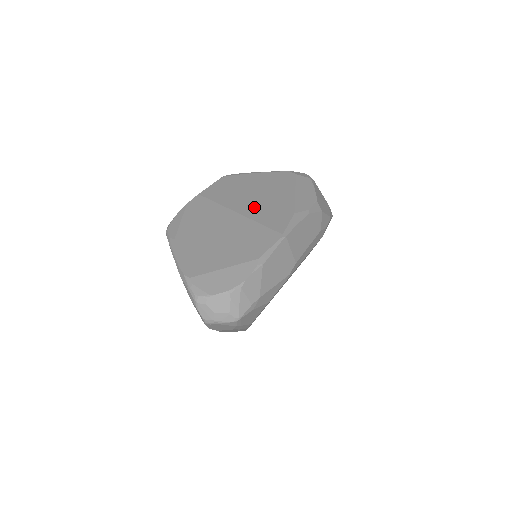
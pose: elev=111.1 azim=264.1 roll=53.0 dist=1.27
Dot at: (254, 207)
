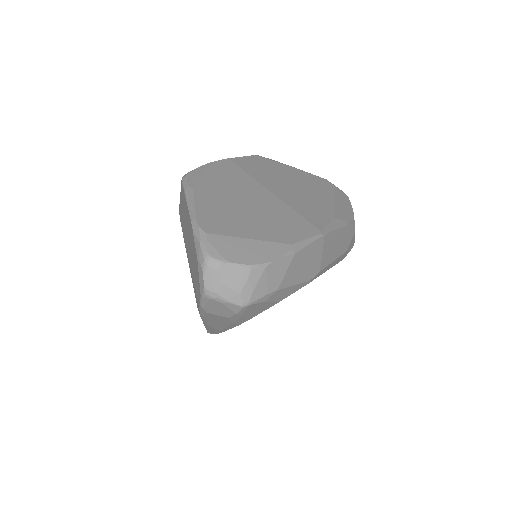
Dot at: (290, 194)
